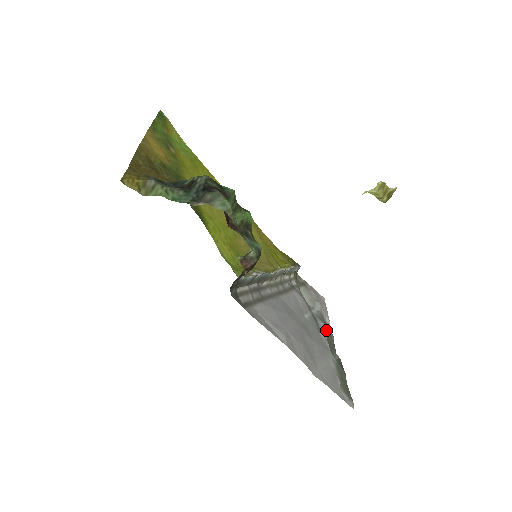
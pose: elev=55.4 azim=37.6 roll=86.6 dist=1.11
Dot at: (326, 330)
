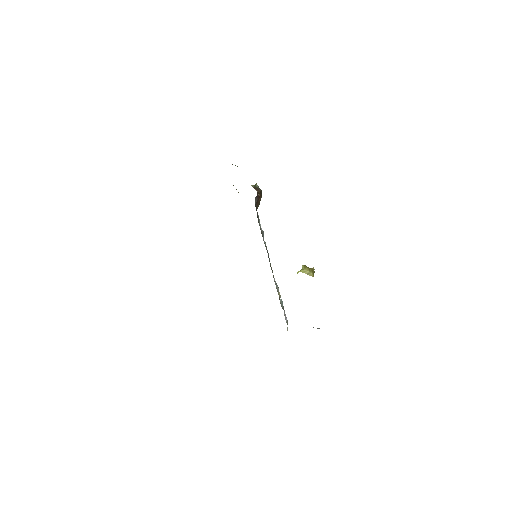
Dot at: occluded
